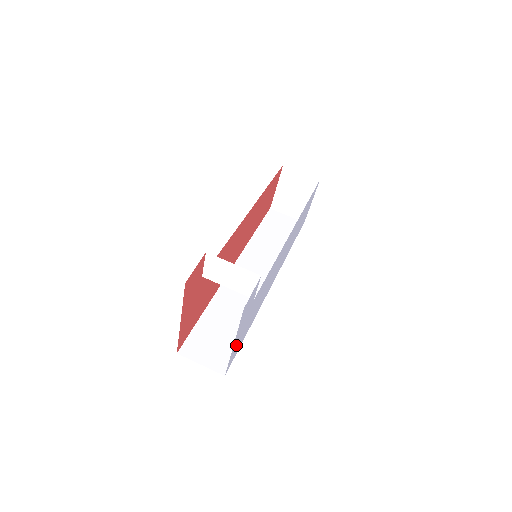
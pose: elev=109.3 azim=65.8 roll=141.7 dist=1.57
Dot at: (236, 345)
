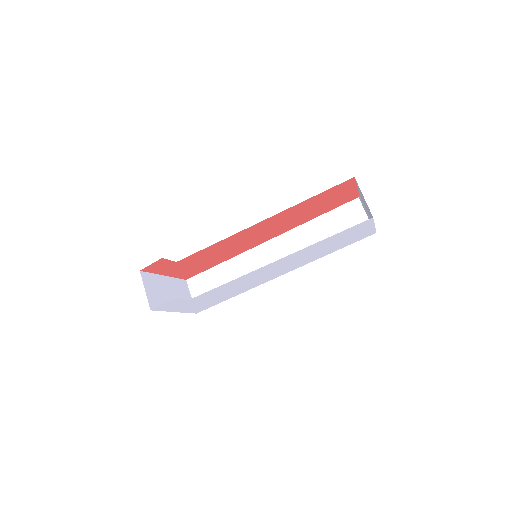
Dot at: (193, 308)
